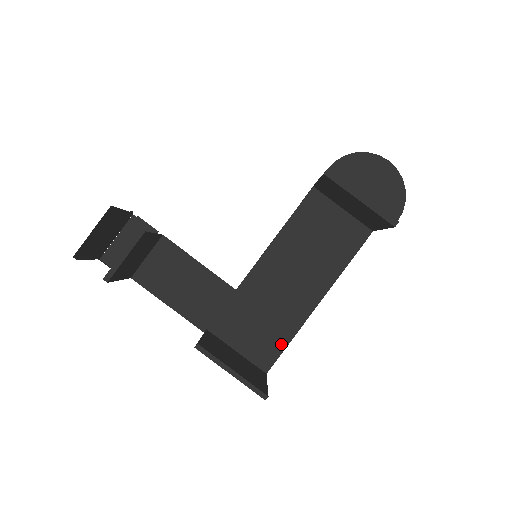
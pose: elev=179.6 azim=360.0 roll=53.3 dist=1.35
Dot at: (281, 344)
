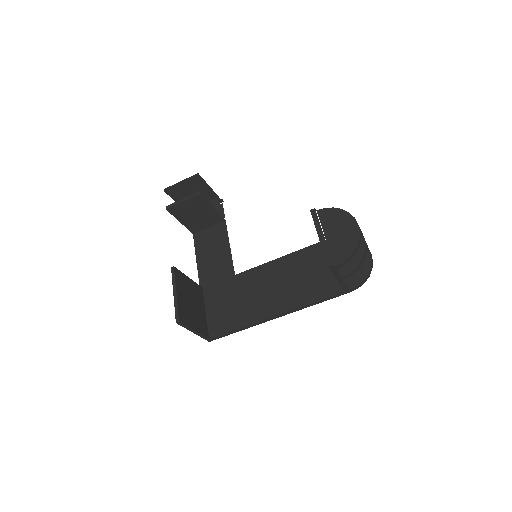
Dot at: (232, 326)
